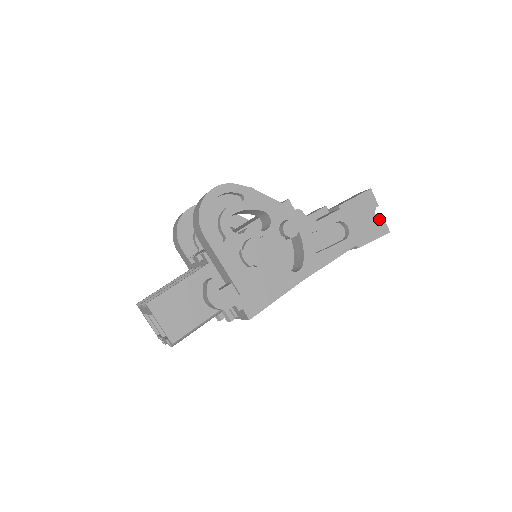
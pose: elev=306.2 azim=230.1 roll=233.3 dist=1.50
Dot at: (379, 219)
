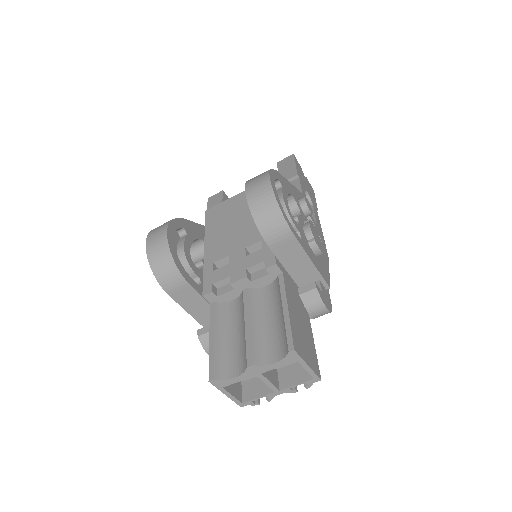
Dot at: (307, 181)
